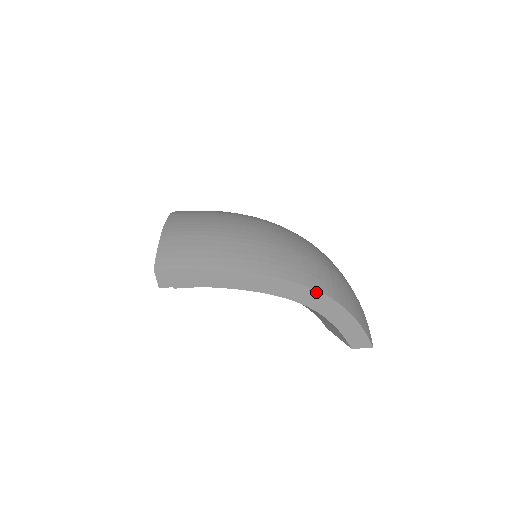
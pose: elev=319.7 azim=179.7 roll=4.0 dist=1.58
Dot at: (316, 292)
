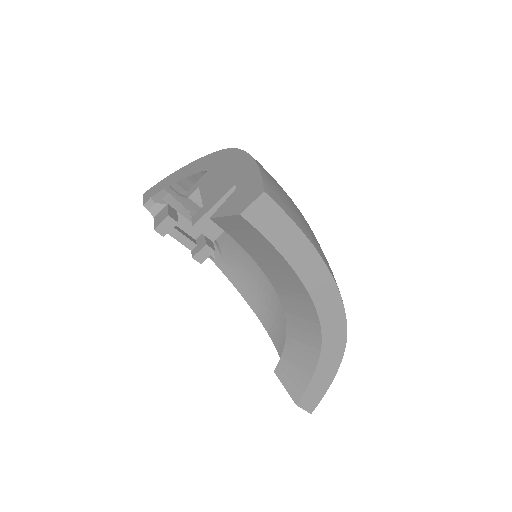
Dot at: (345, 329)
